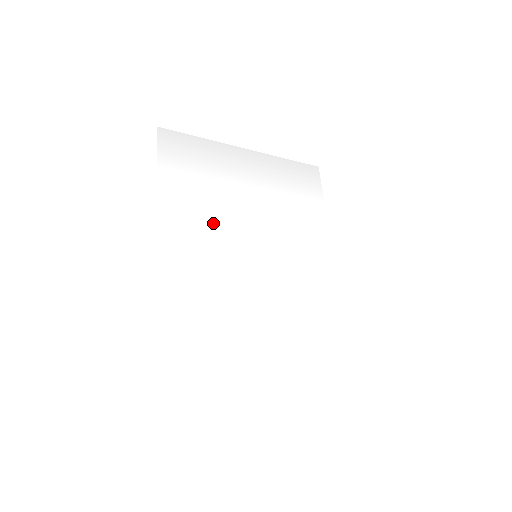
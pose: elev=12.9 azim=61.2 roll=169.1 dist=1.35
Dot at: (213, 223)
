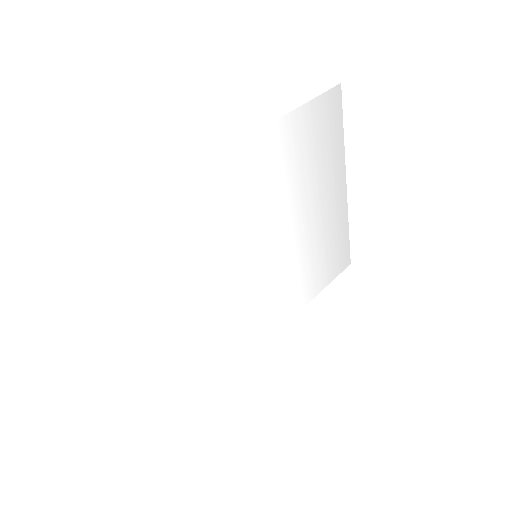
Dot at: (272, 194)
